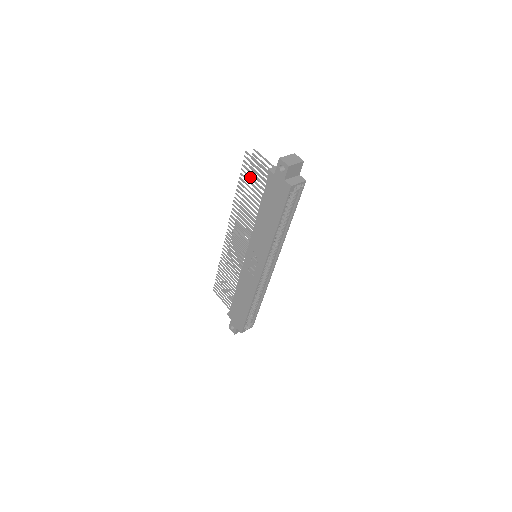
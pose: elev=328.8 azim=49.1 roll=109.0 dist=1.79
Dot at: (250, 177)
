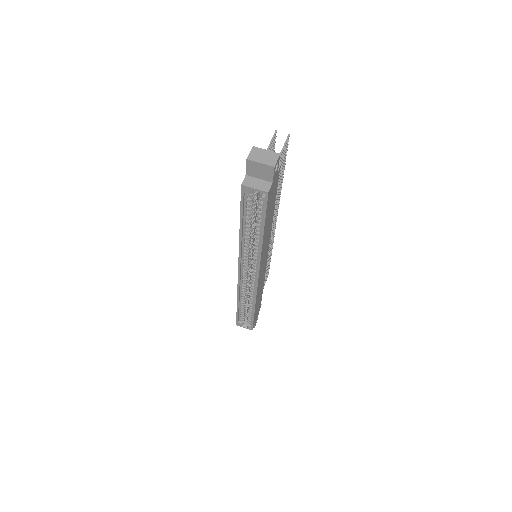
Dot at: occluded
